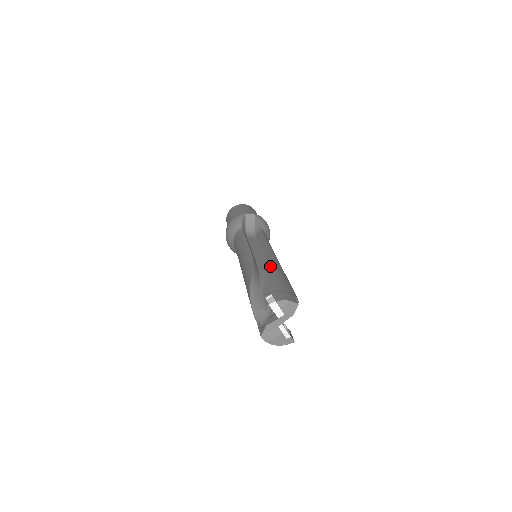
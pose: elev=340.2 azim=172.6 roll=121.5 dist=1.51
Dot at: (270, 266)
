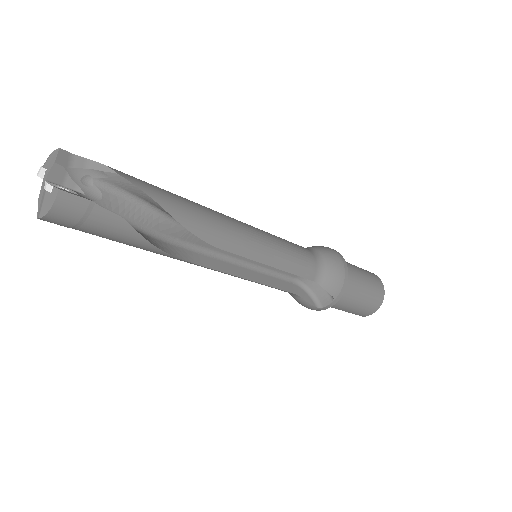
Dot at: occluded
